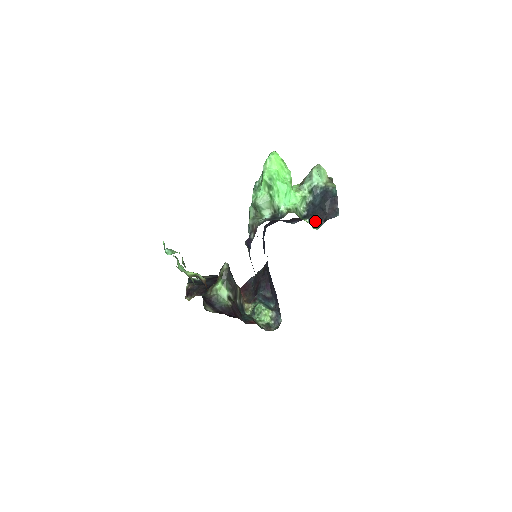
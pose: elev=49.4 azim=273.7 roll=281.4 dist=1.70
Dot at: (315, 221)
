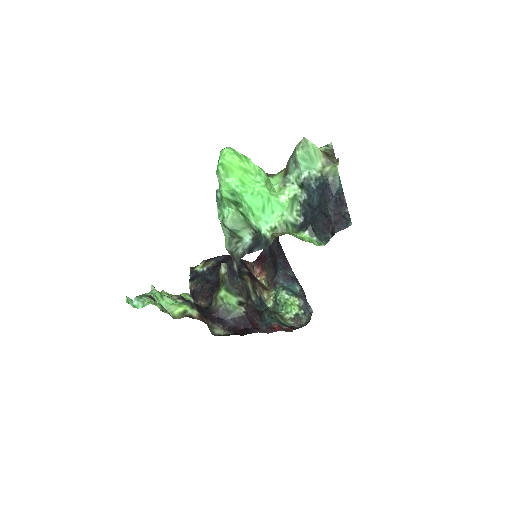
Dot at: (318, 232)
